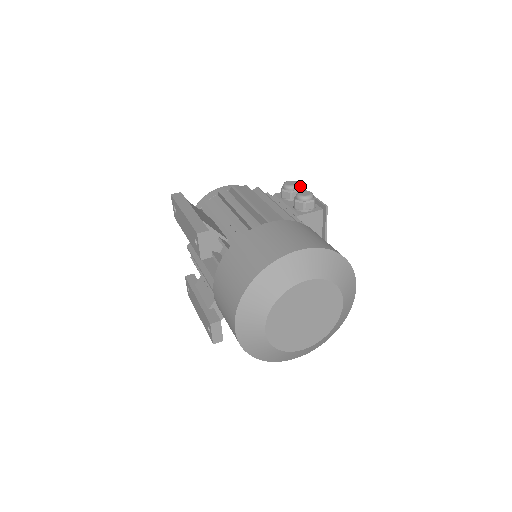
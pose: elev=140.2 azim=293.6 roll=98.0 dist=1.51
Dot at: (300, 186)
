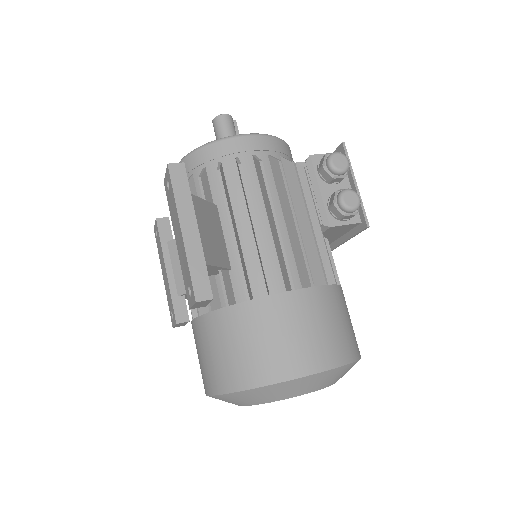
Dot at: (349, 165)
